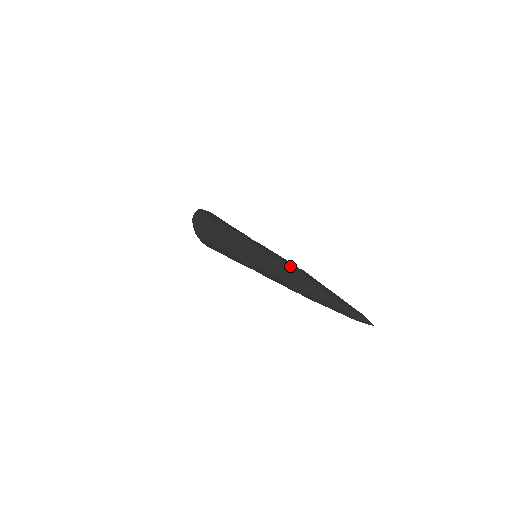
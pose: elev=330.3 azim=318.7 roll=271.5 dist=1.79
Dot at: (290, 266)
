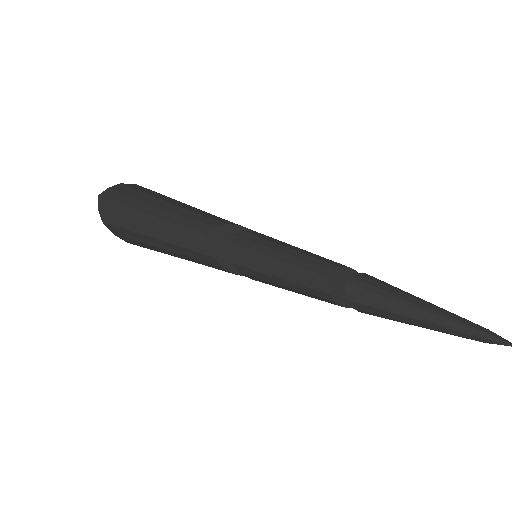
Dot at: (333, 277)
